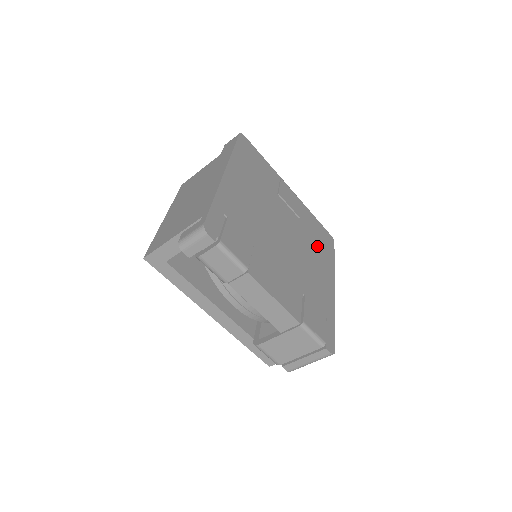
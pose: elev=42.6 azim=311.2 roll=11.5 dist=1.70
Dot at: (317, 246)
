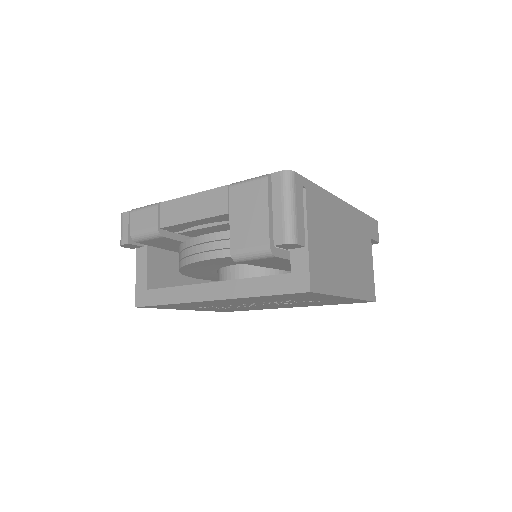
Dot at: occluded
